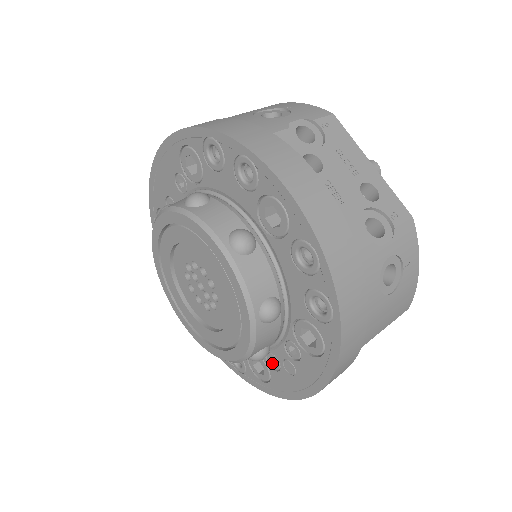
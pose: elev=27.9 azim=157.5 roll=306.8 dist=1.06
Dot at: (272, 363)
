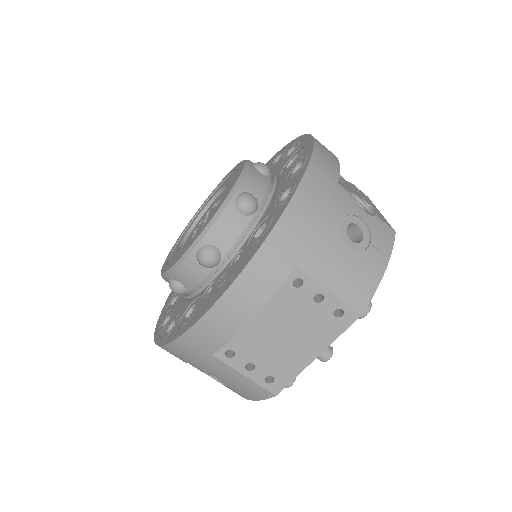
Dot at: (207, 295)
